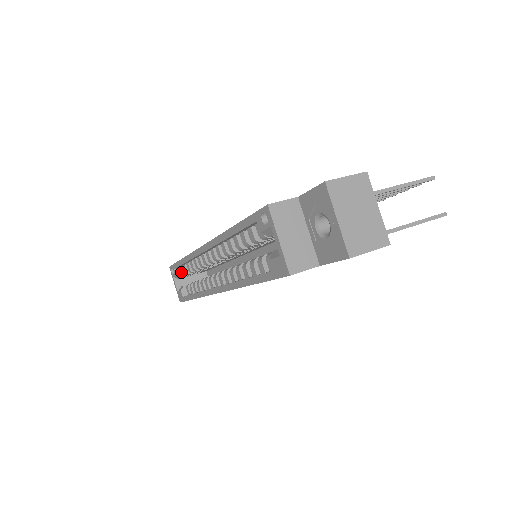
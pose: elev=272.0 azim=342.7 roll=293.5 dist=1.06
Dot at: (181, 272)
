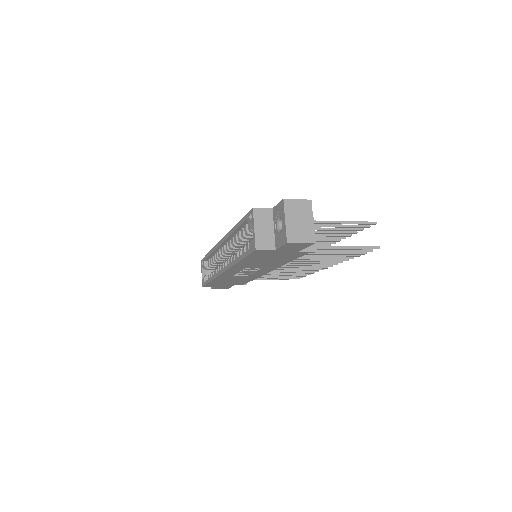
Dot at: (208, 264)
